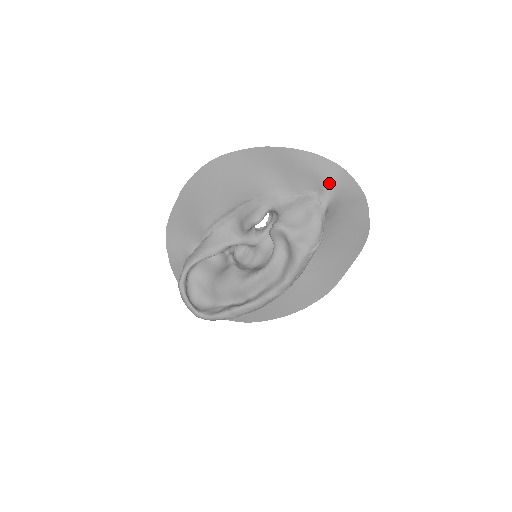
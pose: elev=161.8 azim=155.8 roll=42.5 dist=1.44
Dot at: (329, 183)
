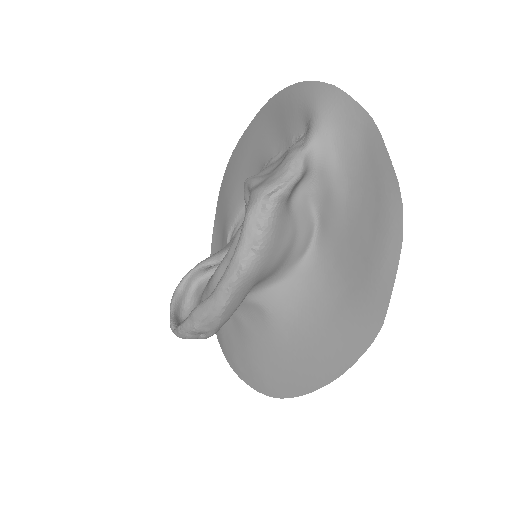
Dot at: (314, 111)
